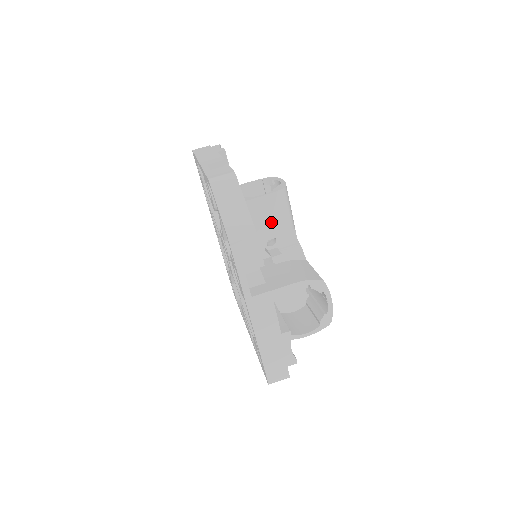
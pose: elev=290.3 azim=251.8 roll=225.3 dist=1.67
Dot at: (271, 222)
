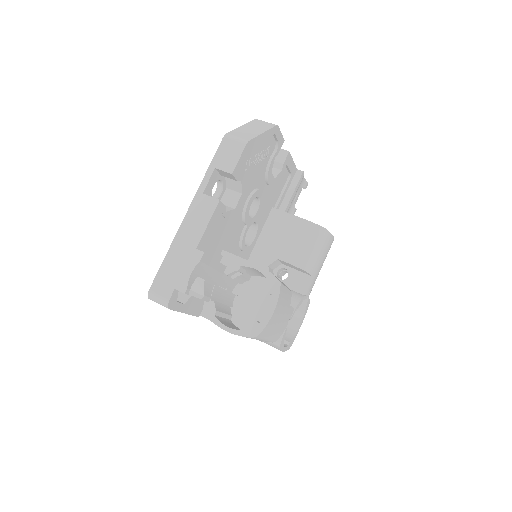
Dot at: (292, 245)
